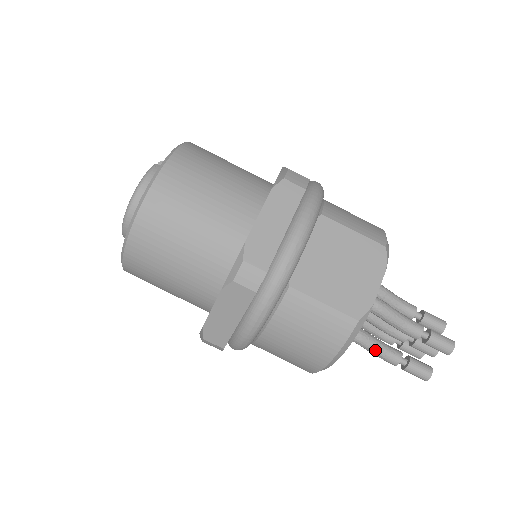
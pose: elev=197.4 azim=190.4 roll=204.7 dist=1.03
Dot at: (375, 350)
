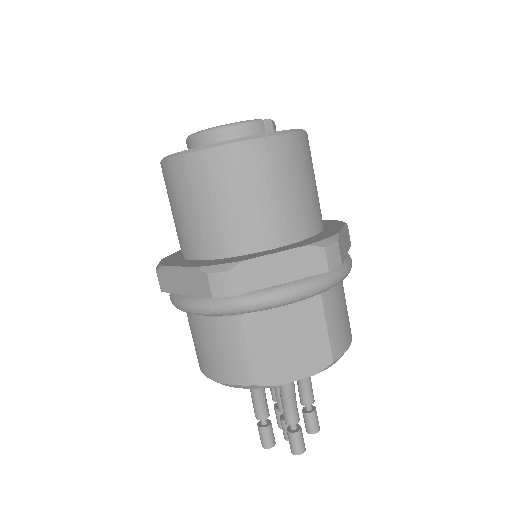
Dot at: (254, 397)
